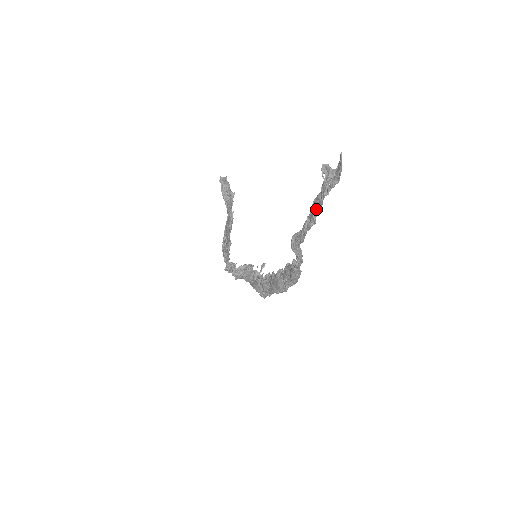
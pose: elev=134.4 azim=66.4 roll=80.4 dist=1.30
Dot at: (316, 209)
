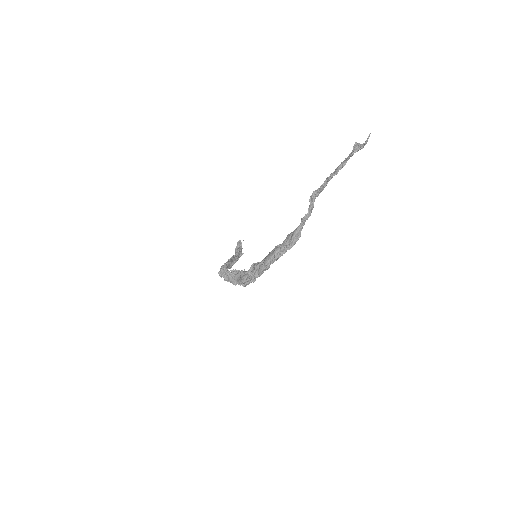
Dot at: (342, 164)
